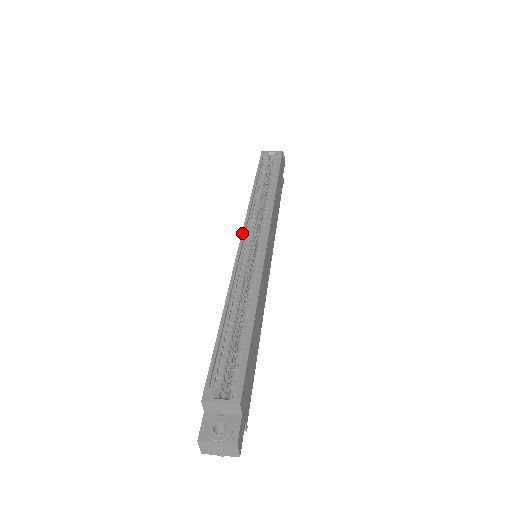
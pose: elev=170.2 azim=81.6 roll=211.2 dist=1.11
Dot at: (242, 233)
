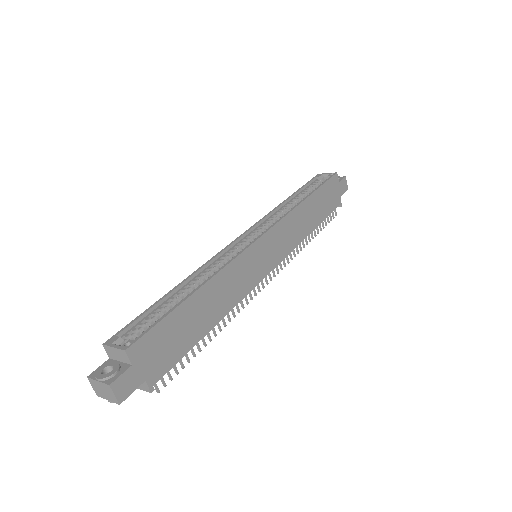
Dot at: (244, 232)
